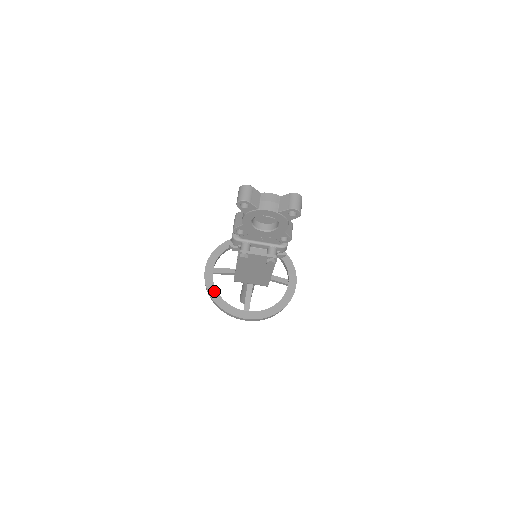
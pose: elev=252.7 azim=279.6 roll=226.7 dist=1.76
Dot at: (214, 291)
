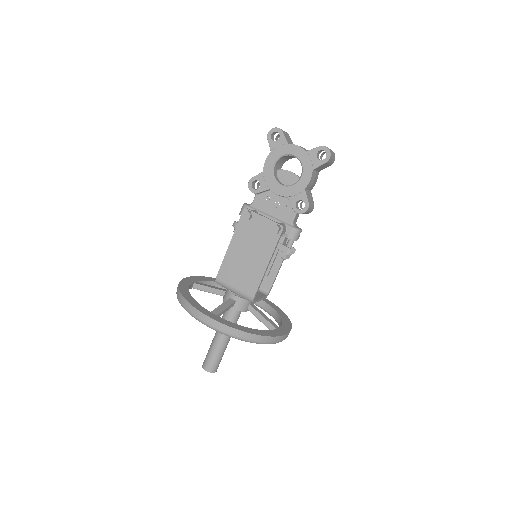
Dot at: (186, 288)
